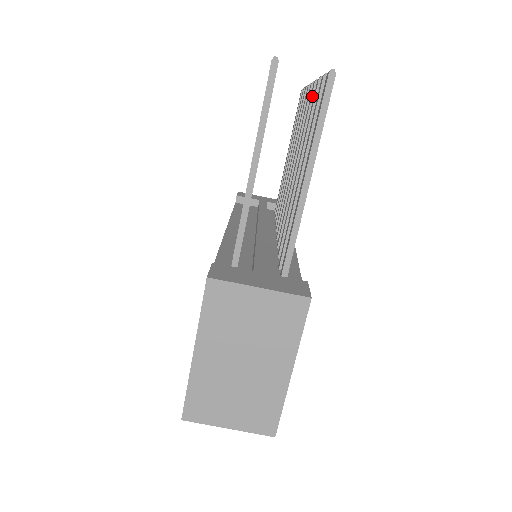
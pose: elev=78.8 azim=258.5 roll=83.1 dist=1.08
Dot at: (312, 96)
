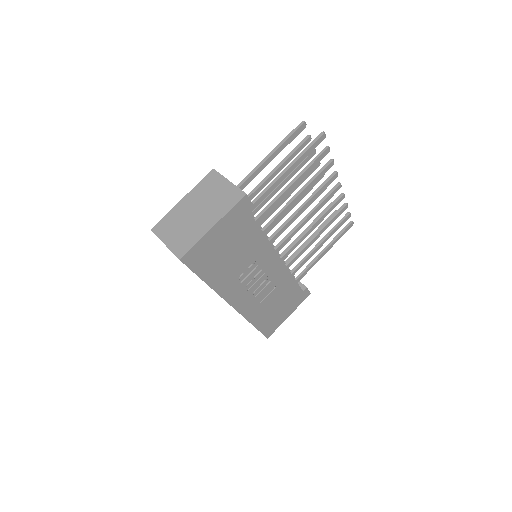
Dot at: (329, 177)
